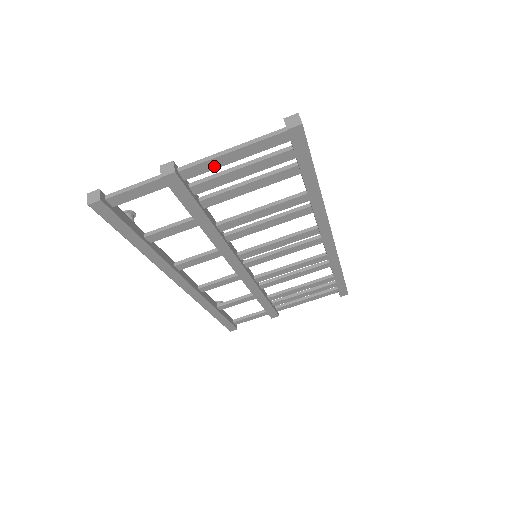
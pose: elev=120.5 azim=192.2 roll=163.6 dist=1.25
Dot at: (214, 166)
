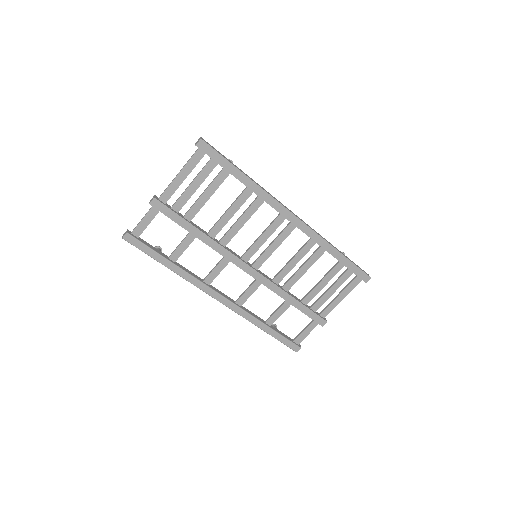
Dot at: (175, 188)
